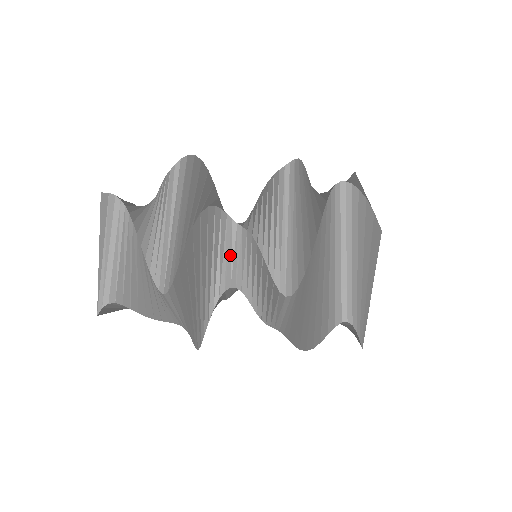
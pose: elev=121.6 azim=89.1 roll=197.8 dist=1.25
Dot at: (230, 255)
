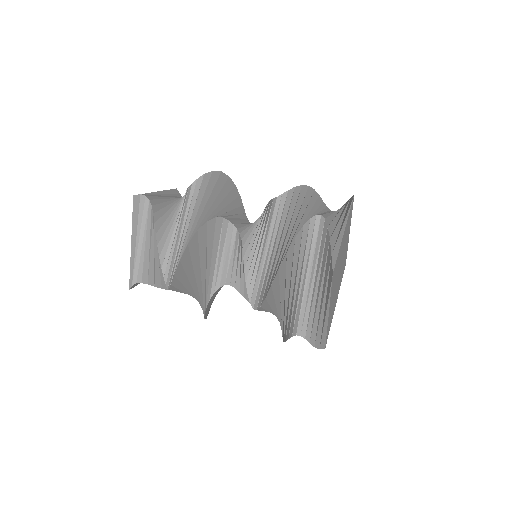
Dot at: (241, 223)
